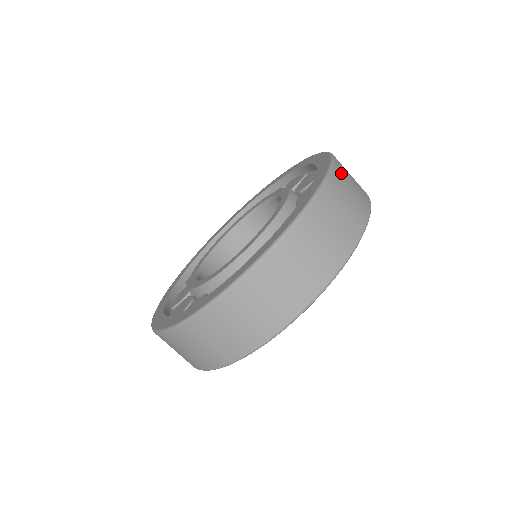
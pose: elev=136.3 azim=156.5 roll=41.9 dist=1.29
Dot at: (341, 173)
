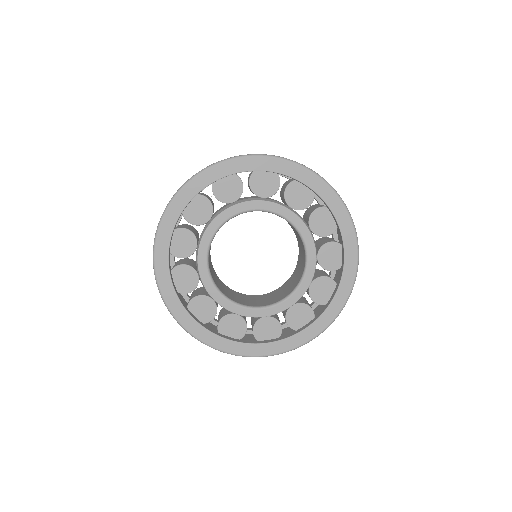
Dot at: occluded
